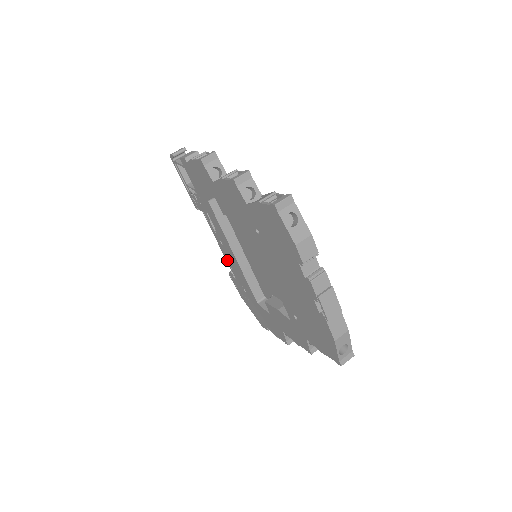
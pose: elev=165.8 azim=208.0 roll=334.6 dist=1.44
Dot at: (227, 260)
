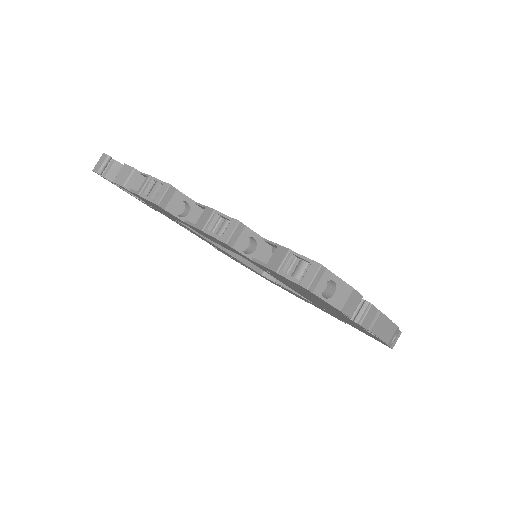
Dot at: occluded
